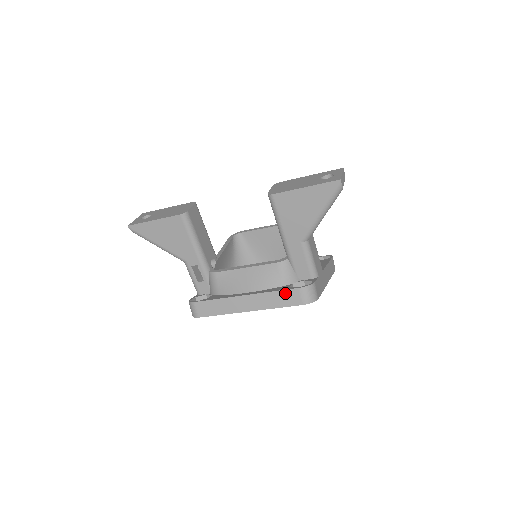
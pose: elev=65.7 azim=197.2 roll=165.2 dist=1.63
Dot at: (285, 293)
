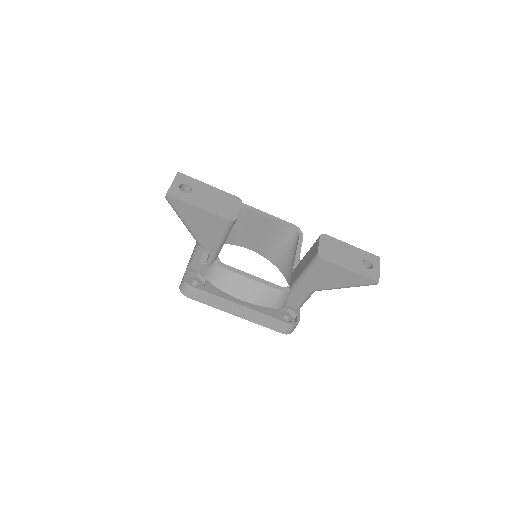
Dot at: (276, 321)
